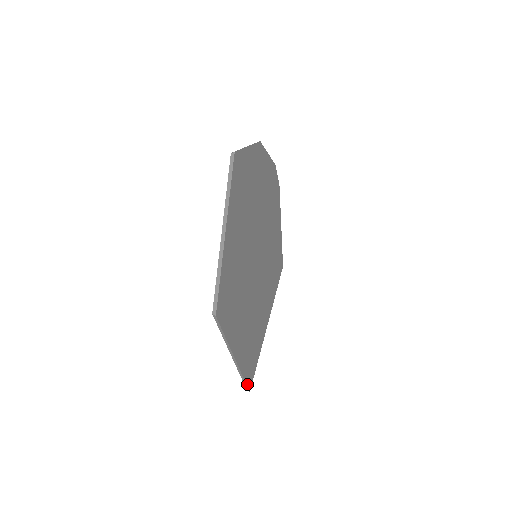
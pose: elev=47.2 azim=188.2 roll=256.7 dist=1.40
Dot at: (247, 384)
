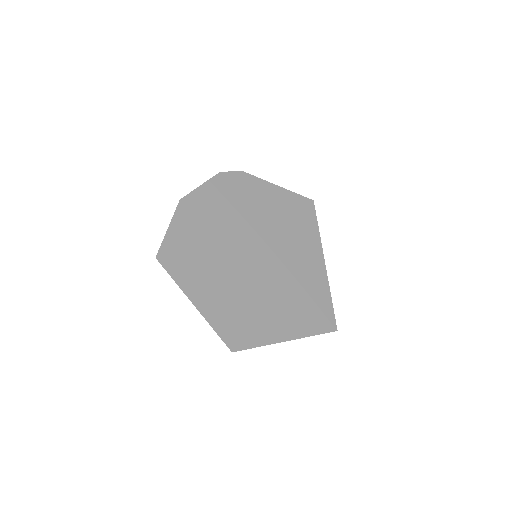
Dot at: (327, 331)
